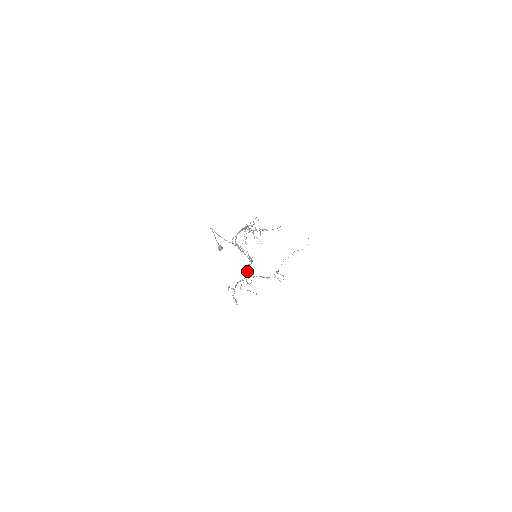
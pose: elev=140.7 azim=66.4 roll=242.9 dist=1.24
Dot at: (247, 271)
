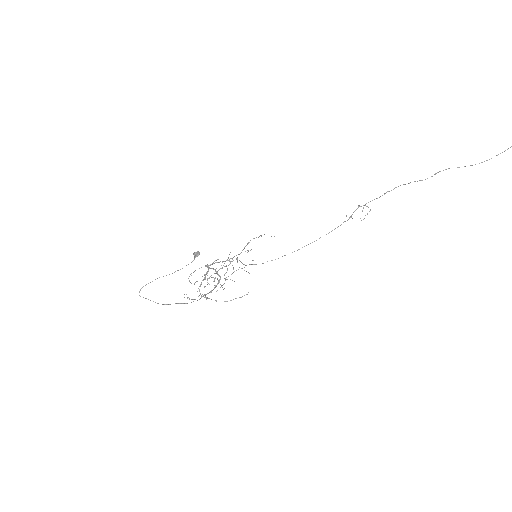
Dot at: (201, 297)
